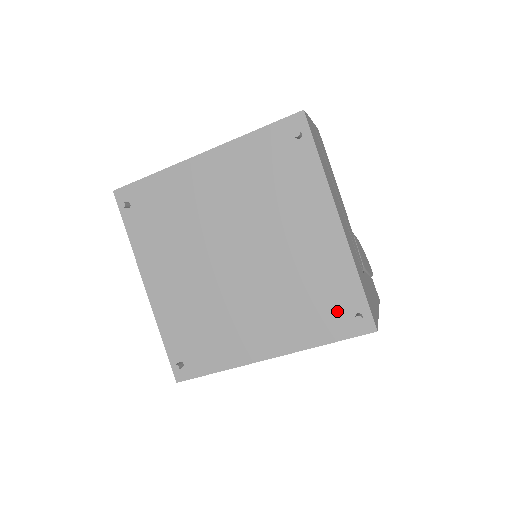
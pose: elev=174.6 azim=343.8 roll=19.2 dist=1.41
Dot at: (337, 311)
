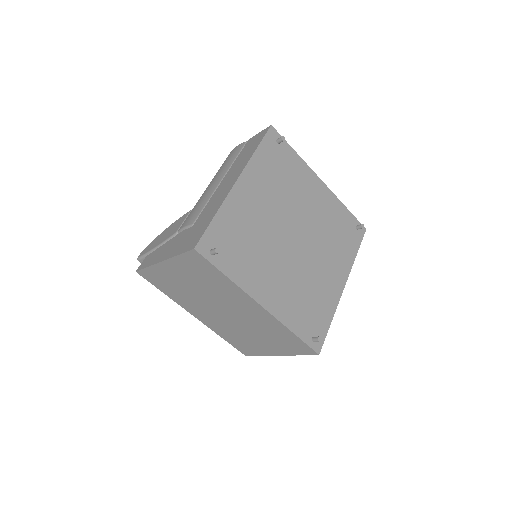
Dot at: (350, 232)
